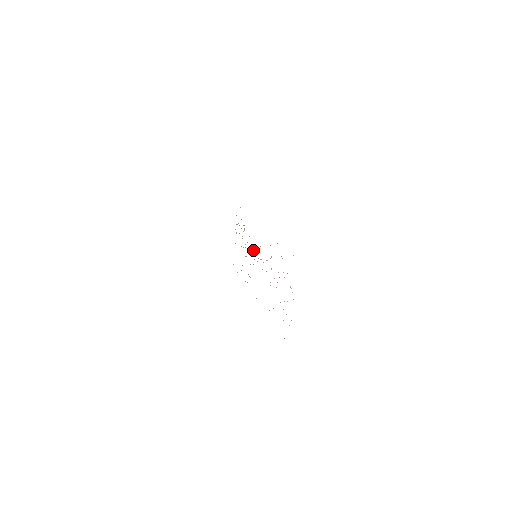
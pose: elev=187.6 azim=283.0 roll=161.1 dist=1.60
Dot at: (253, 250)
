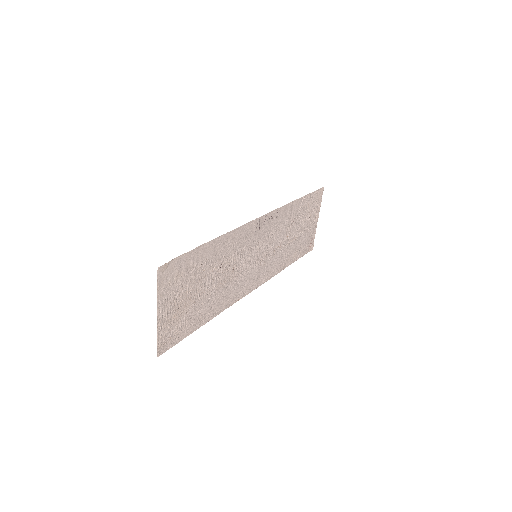
Dot at: (263, 248)
